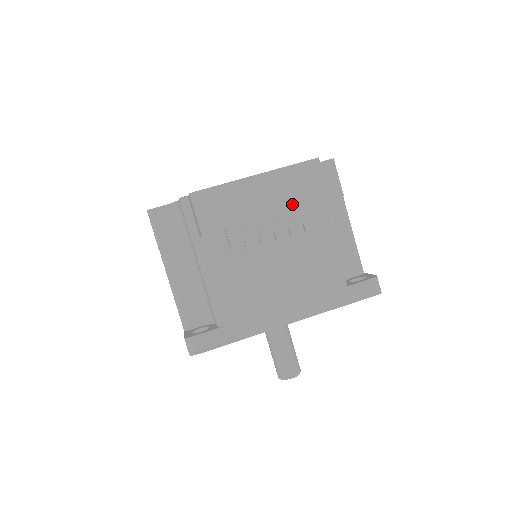
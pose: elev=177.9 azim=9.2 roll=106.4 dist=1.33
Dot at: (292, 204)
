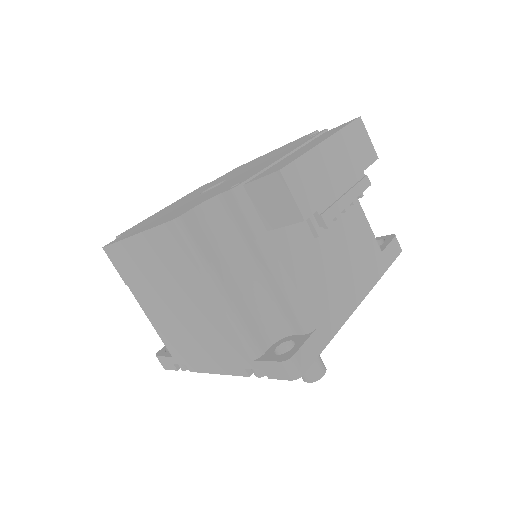
Dot at: (357, 168)
